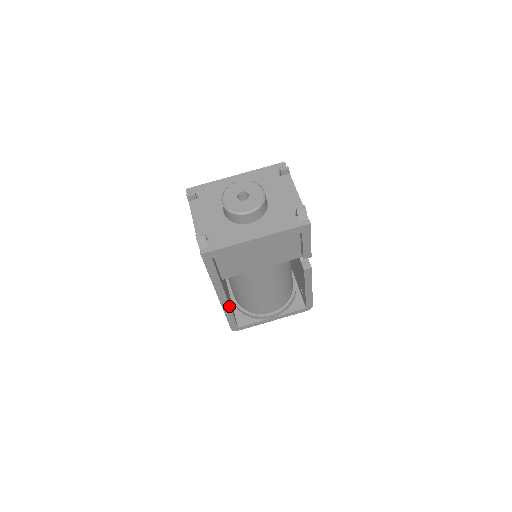
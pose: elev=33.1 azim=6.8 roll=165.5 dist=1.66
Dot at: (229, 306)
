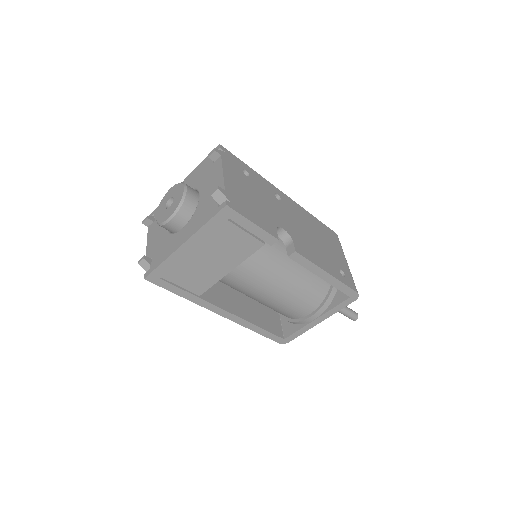
Dot at: (243, 320)
